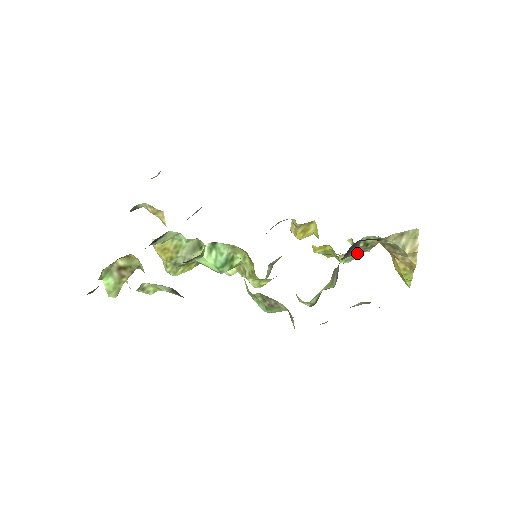
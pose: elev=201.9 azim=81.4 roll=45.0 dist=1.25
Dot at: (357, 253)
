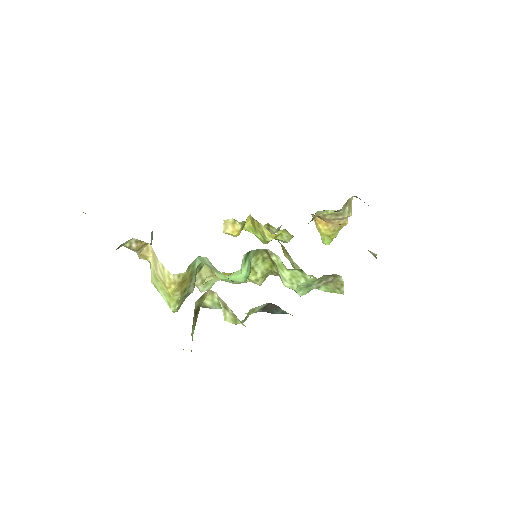
Dot at: occluded
